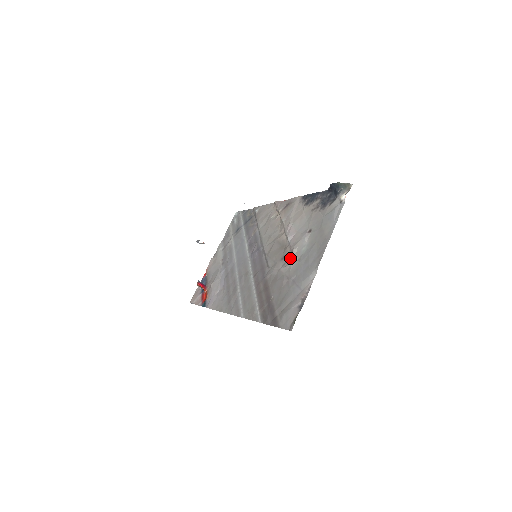
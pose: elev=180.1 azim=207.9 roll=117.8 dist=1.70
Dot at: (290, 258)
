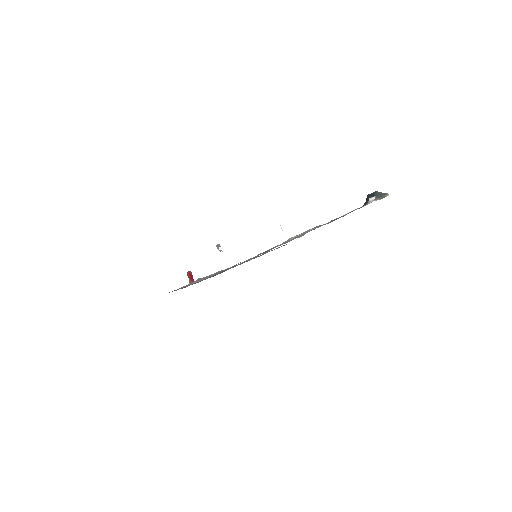
Dot at: occluded
